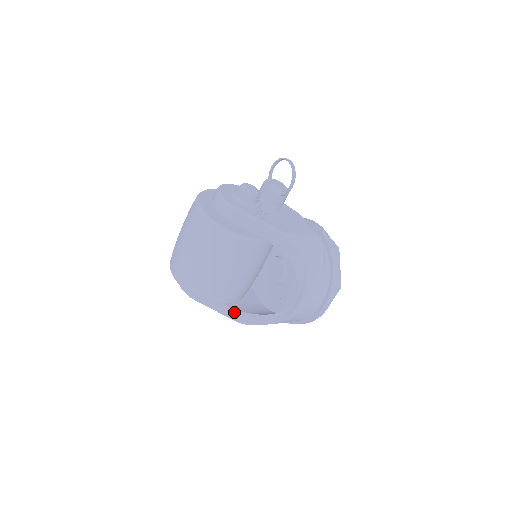
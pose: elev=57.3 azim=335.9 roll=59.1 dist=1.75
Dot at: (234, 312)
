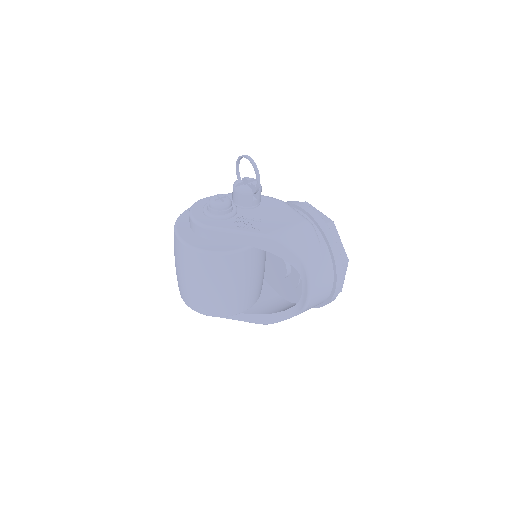
Dot at: (253, 317)
